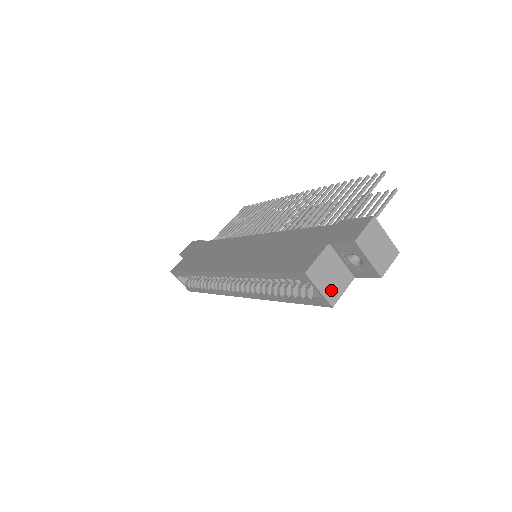
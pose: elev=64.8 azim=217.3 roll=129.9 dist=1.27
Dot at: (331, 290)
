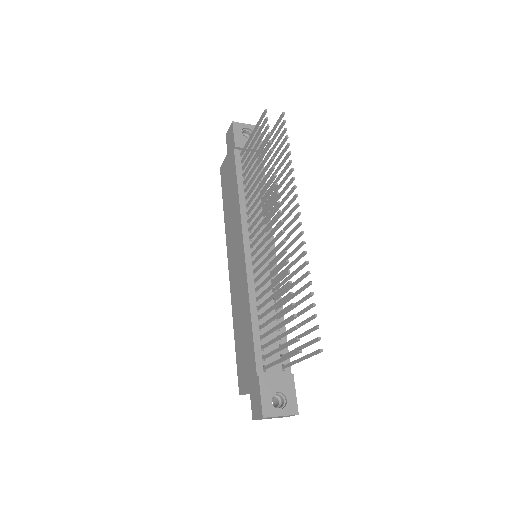
Dot at: occluded
